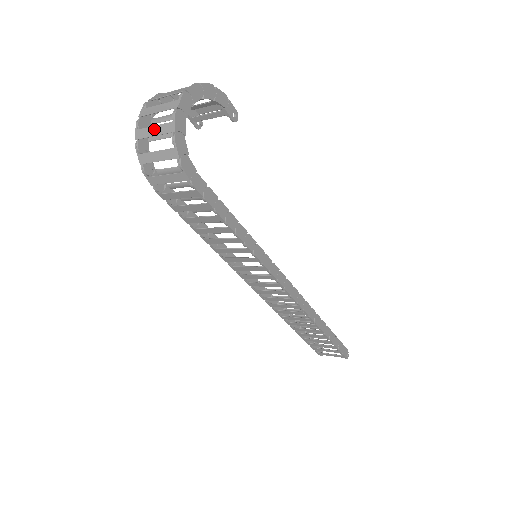
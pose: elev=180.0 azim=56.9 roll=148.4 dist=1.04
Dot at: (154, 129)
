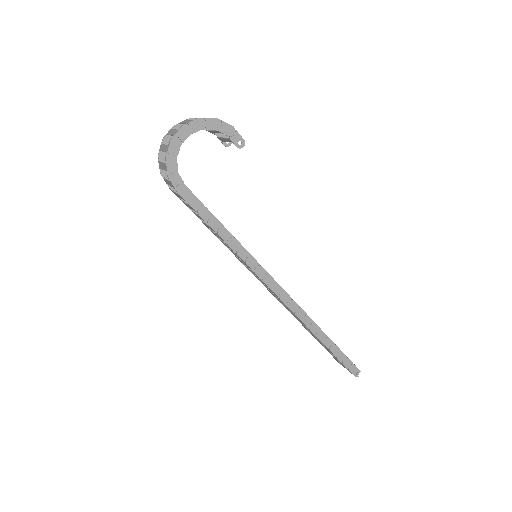
Dot at: (164, 147)
